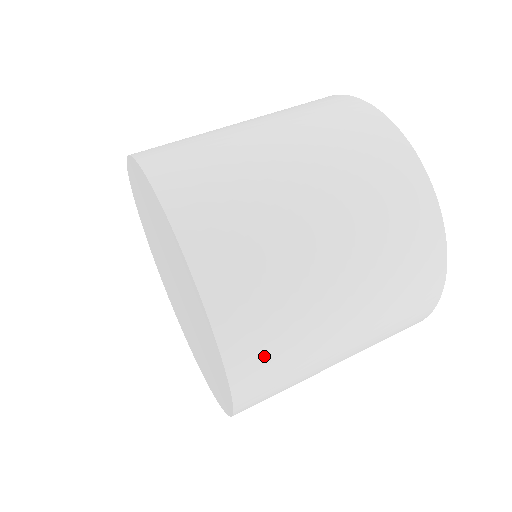
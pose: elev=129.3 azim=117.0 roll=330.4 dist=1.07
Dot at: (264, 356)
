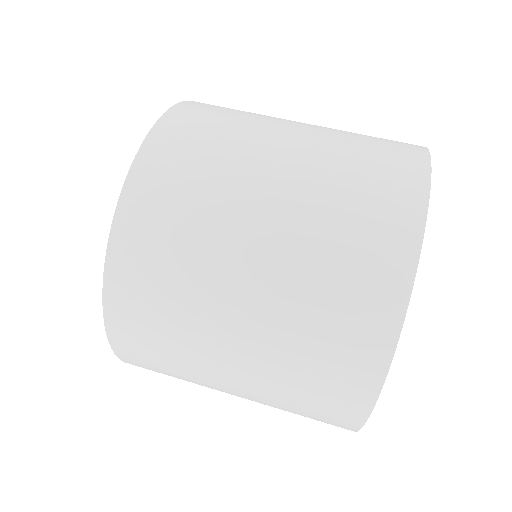
Dot at: (154, 226)
